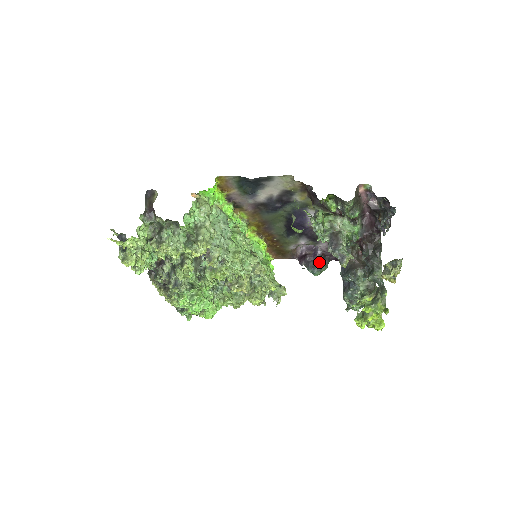
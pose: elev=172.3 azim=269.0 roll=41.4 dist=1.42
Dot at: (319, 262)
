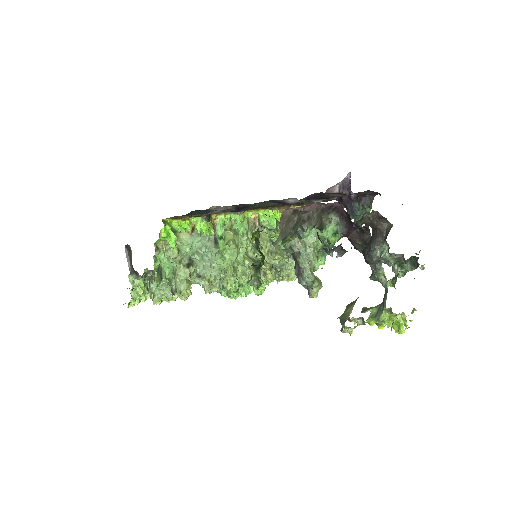
Dot at: (357, 206)
